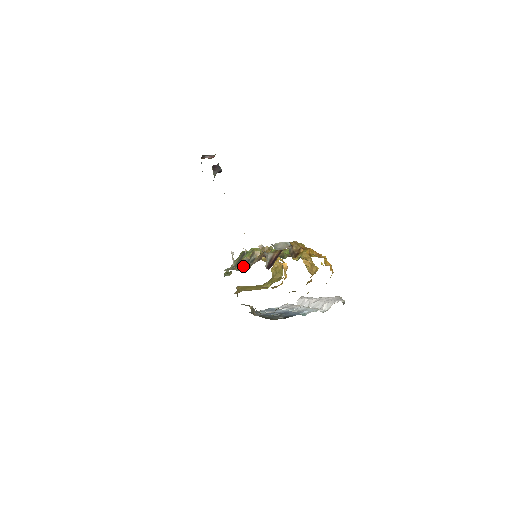
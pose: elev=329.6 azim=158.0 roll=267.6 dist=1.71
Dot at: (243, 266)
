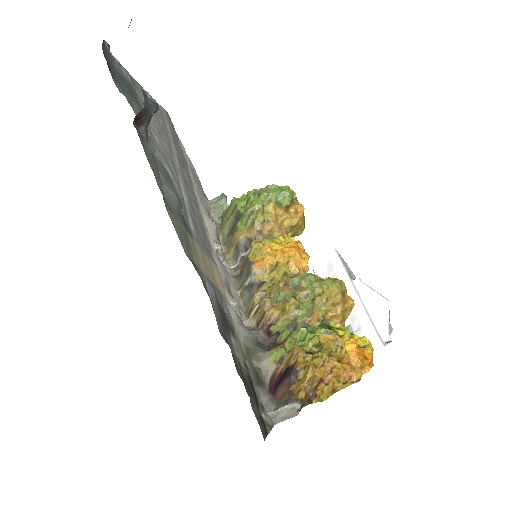
Dot at: (239, 257)
